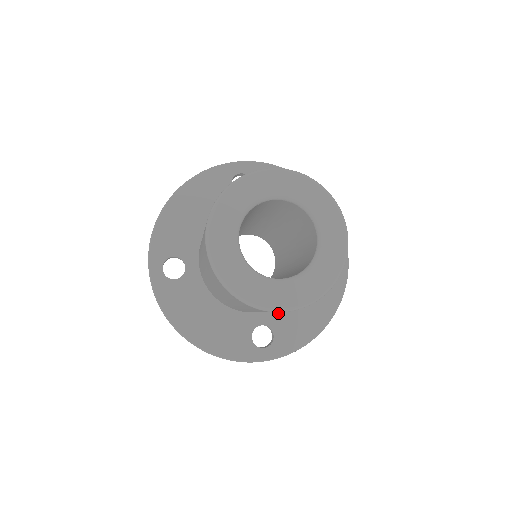
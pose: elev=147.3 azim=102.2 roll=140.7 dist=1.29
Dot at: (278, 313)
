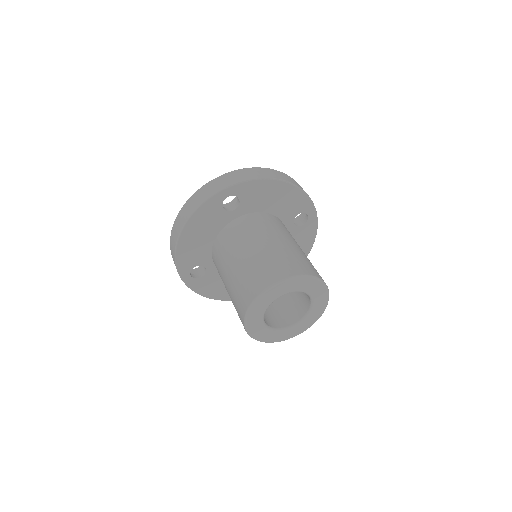
Dot at: occluded
